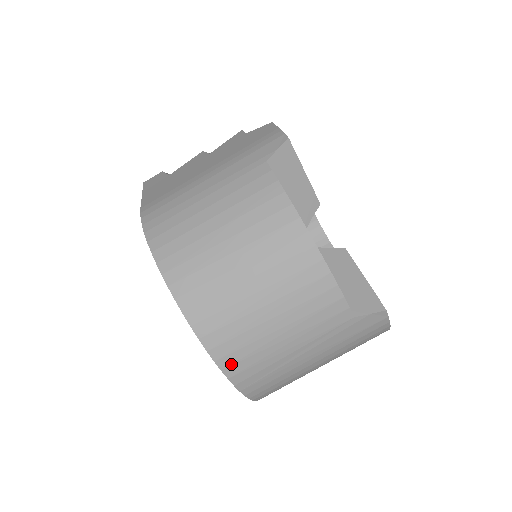
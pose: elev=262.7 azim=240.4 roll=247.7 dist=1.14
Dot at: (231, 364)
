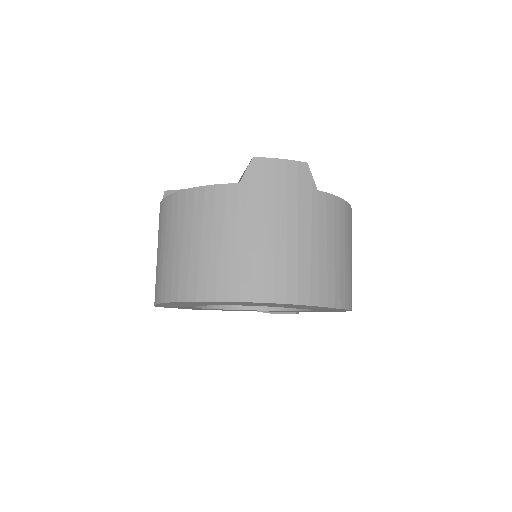
Dot at: (216, 291)
